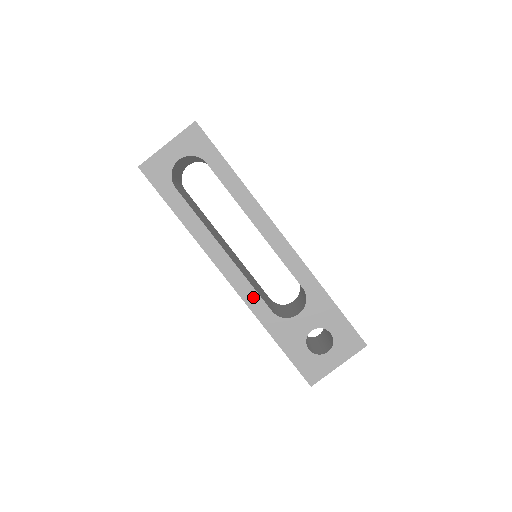
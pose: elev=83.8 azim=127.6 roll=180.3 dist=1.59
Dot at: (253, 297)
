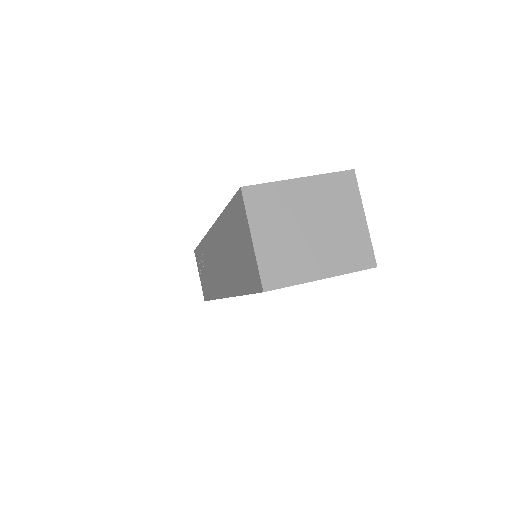
Dot at: occluded
